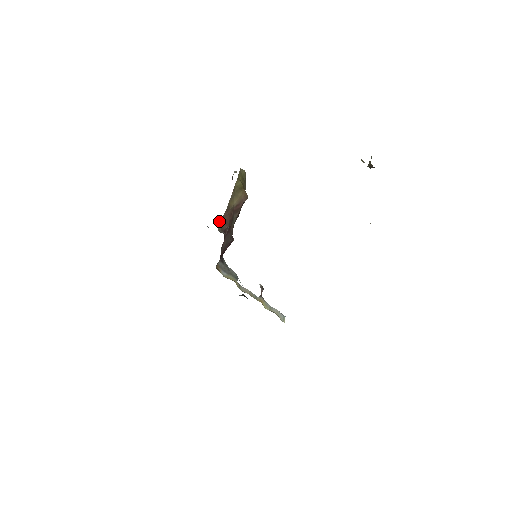
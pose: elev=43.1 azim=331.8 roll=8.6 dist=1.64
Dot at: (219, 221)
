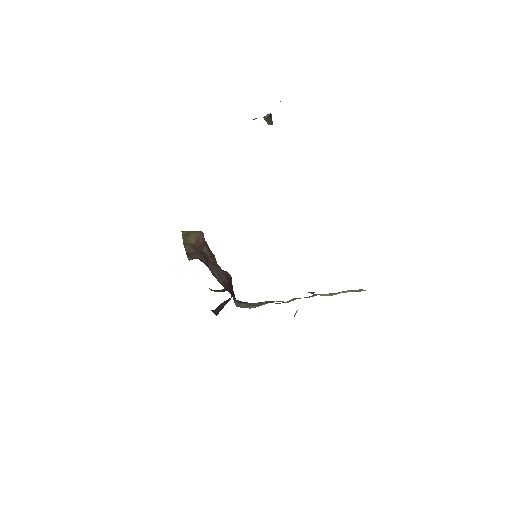
Dot at: (216, 291)
